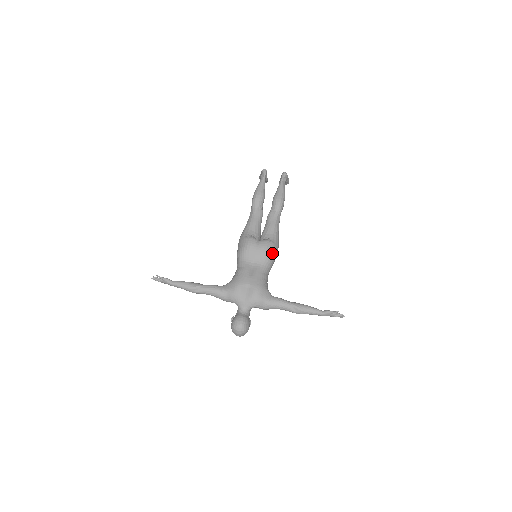
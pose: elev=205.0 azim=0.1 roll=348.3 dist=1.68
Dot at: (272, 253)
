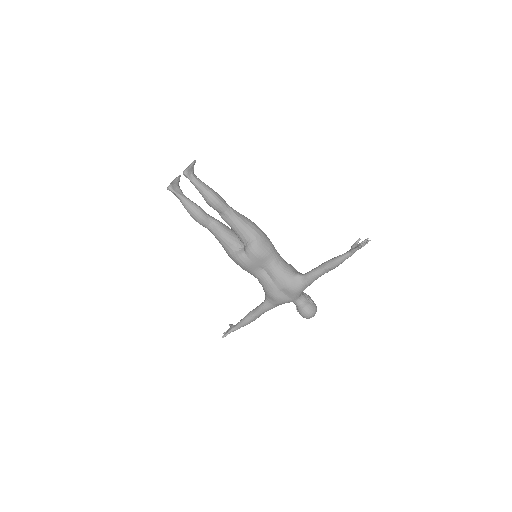
Dot at: (264, 249)
